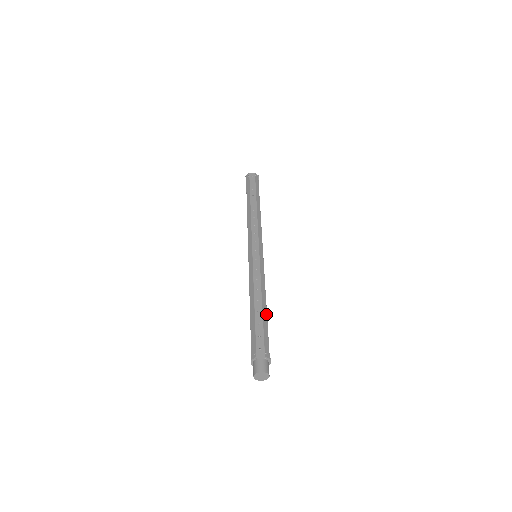
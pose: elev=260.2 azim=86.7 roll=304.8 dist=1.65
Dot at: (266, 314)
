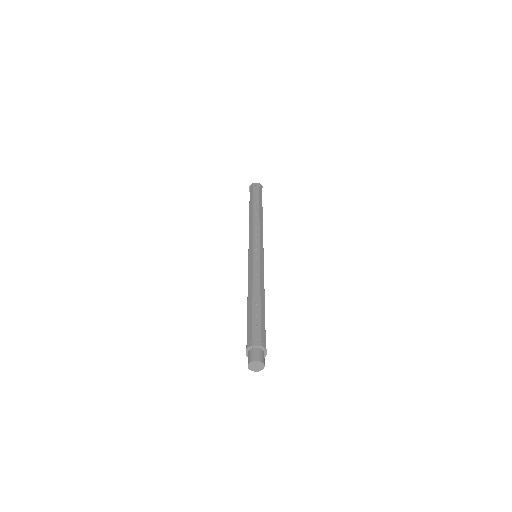
Dot at: (264, 307)
